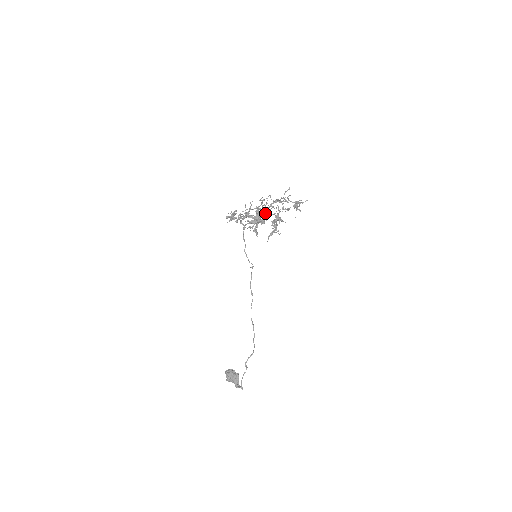
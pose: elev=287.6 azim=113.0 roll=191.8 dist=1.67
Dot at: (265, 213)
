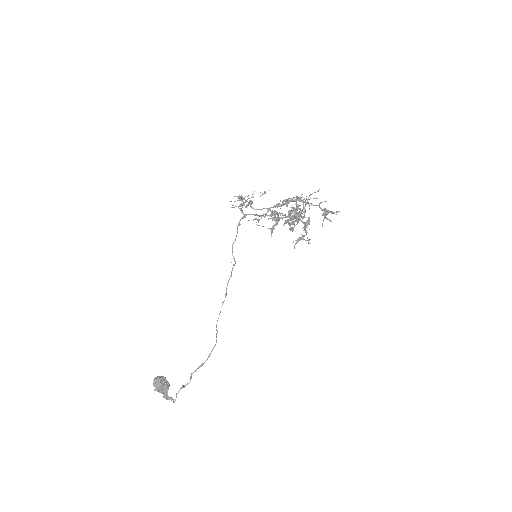
Dot at: occluded
